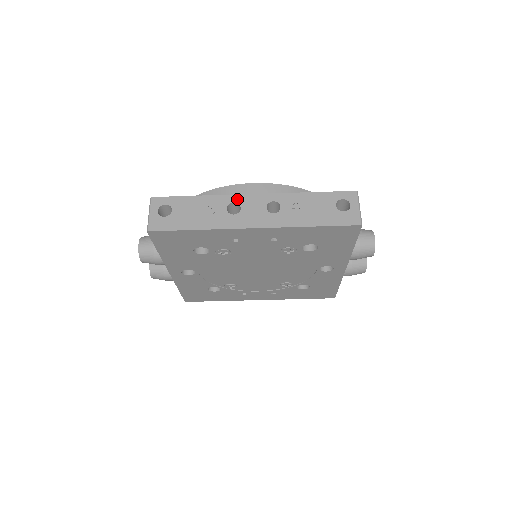
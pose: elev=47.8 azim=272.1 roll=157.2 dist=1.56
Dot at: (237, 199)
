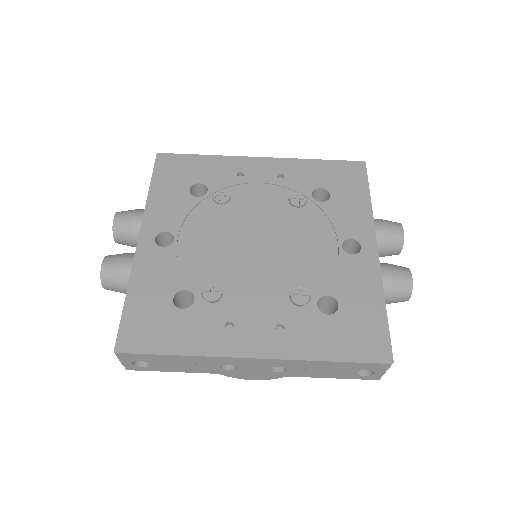
Dot at: occluded
